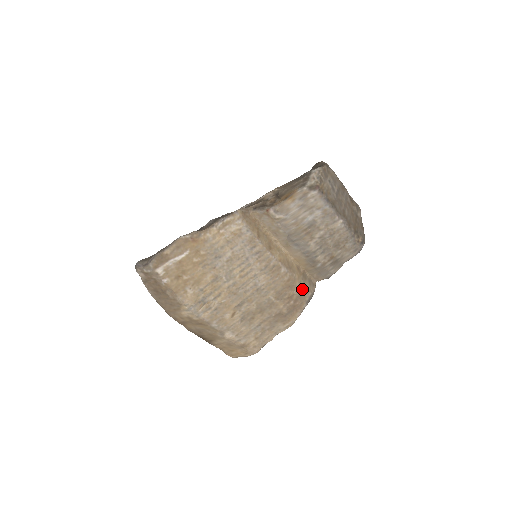
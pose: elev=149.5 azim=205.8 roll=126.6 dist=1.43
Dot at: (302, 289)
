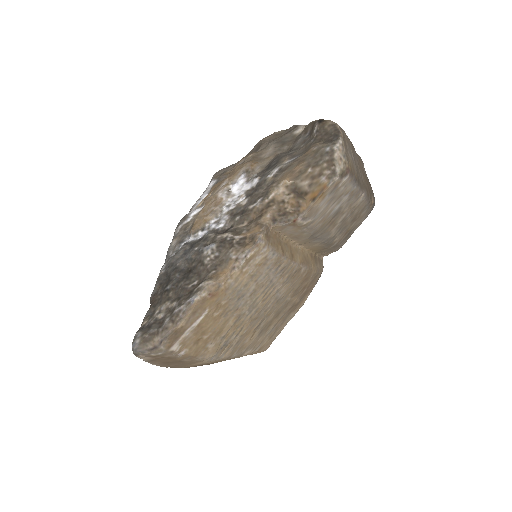
Dot at: (315, 274)
